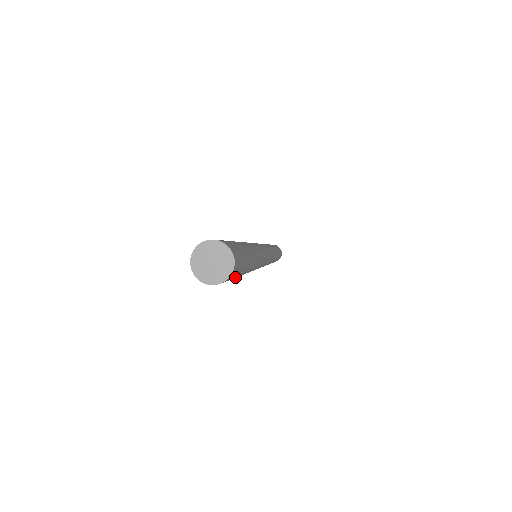
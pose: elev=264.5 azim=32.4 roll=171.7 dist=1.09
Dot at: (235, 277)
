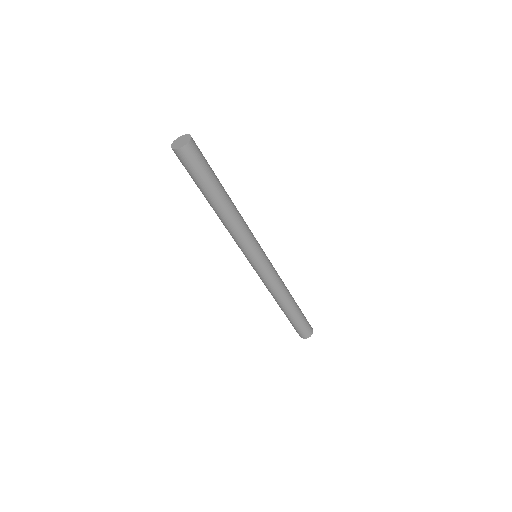
Dot at: (196, 175)
